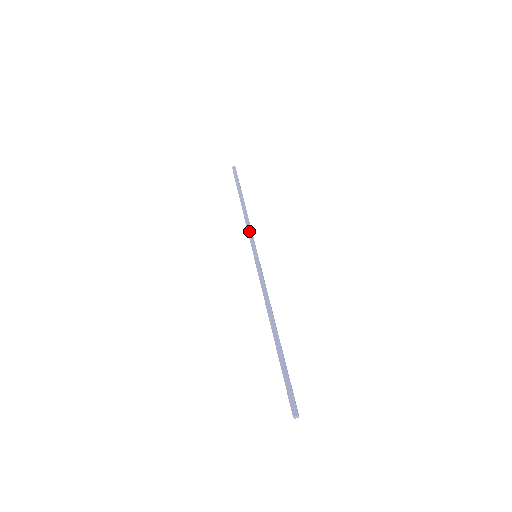
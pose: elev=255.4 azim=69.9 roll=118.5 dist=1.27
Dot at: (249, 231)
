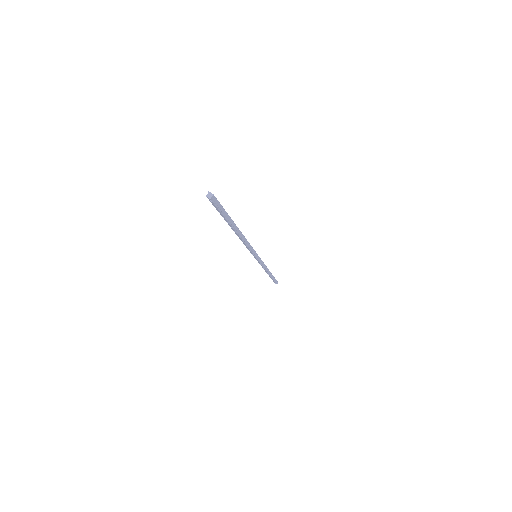
Dot at: (263, 262)
